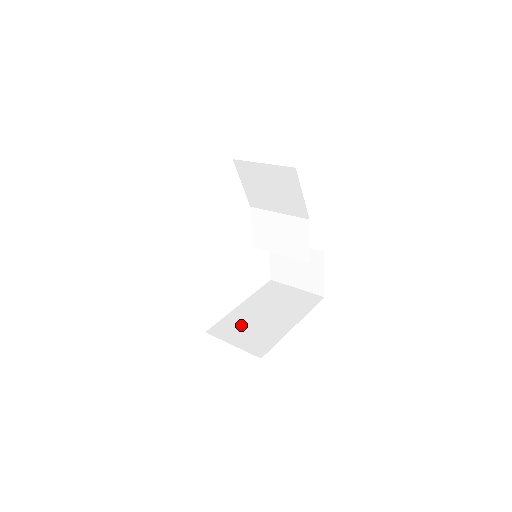
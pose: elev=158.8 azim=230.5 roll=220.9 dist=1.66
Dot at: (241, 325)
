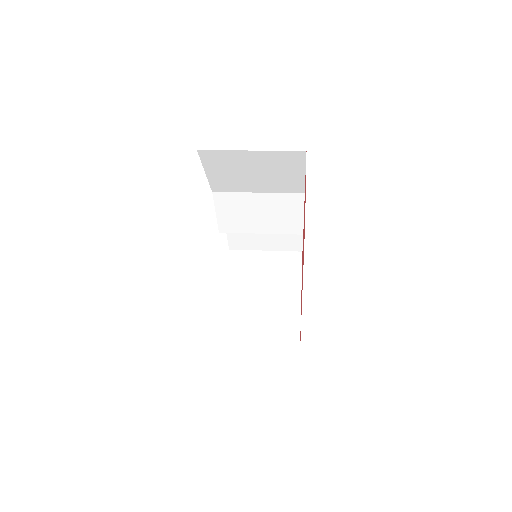
Dot at: (246, 325)
